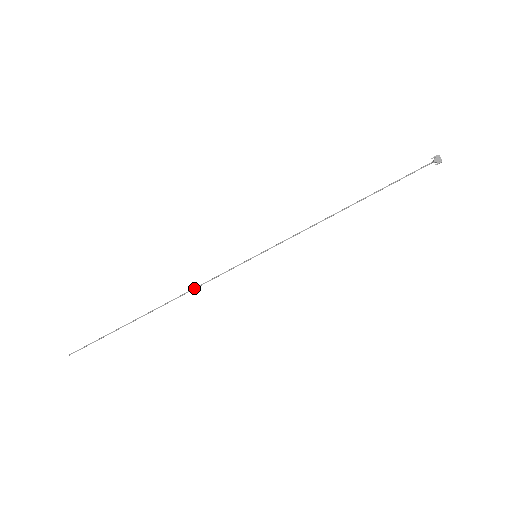
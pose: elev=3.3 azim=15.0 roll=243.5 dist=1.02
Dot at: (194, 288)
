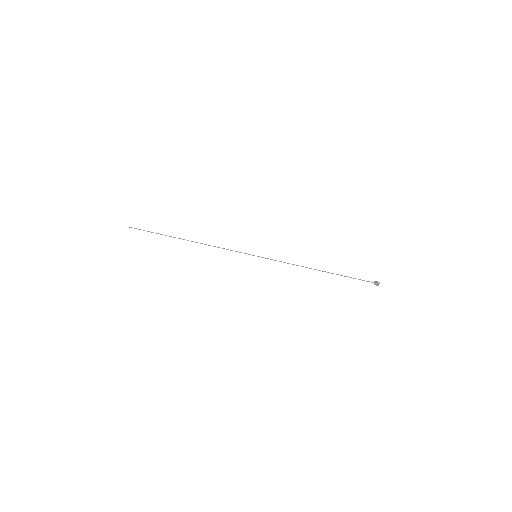
Dot at: (214, 246)
